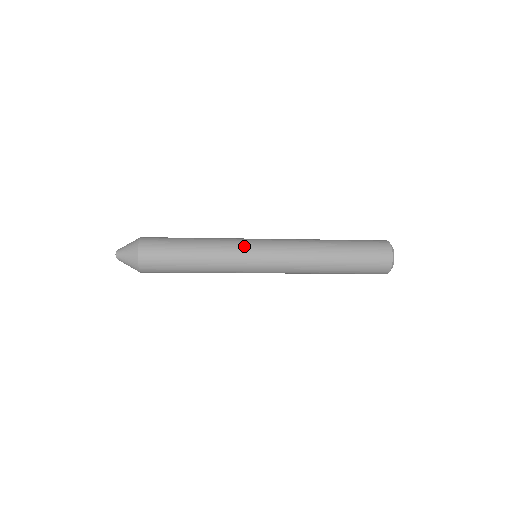
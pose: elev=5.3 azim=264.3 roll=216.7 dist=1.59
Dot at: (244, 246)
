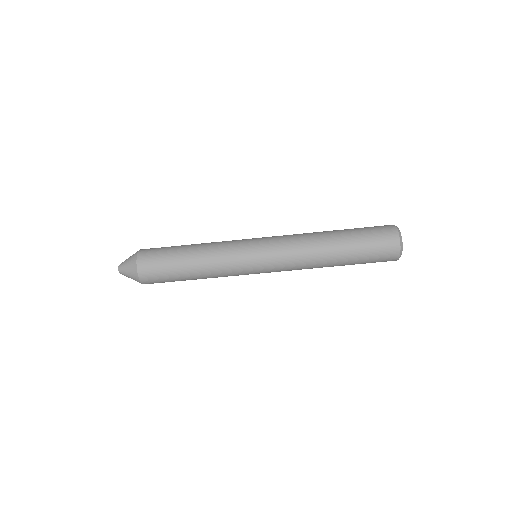
Dot at: occluded
